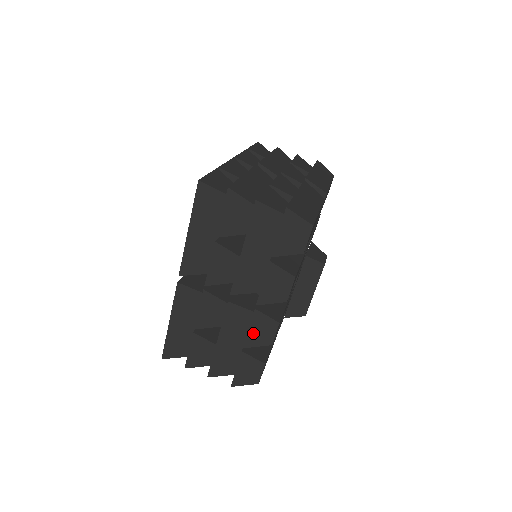
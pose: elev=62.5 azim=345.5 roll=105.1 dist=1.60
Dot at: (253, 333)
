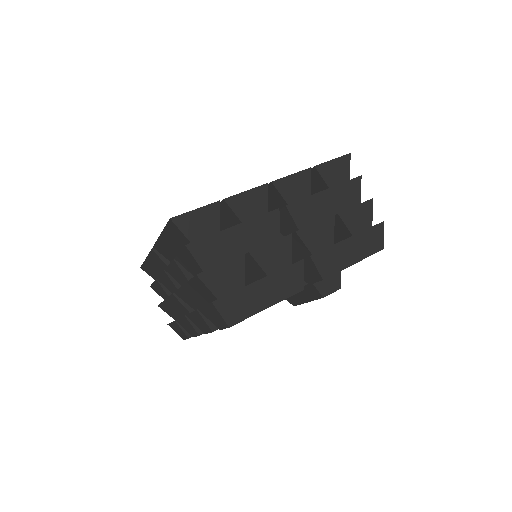
Dot at: (183, 322)
